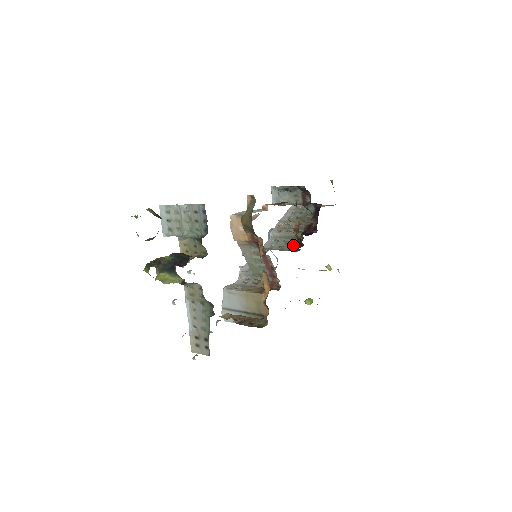
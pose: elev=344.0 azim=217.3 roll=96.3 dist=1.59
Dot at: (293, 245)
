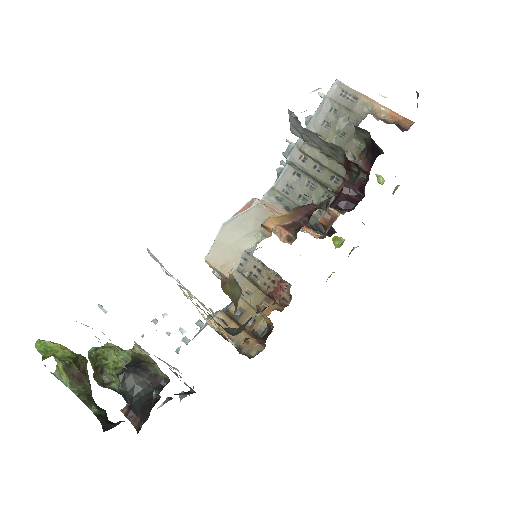
Dot at: occluded
